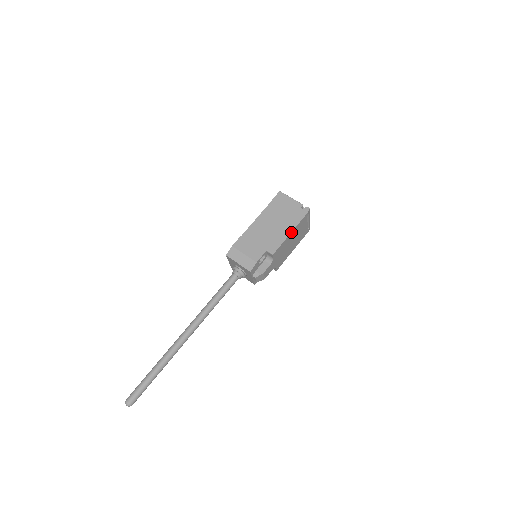
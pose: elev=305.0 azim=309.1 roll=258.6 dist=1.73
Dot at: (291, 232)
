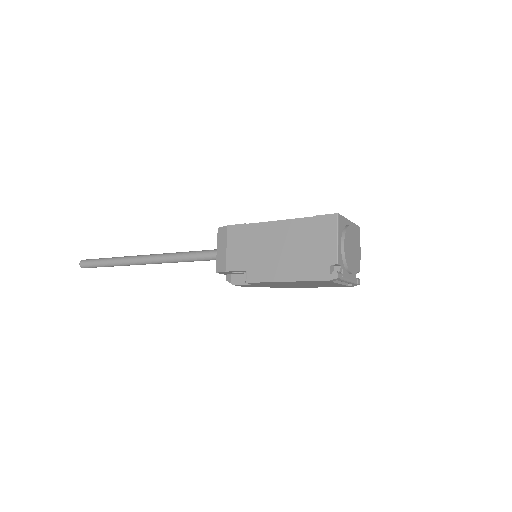
Dot at: (287, 281)
